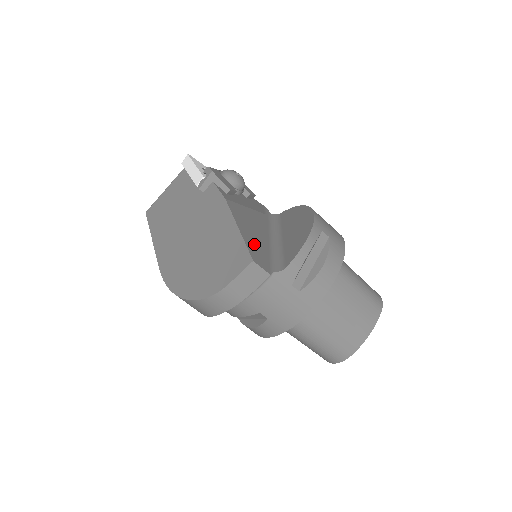
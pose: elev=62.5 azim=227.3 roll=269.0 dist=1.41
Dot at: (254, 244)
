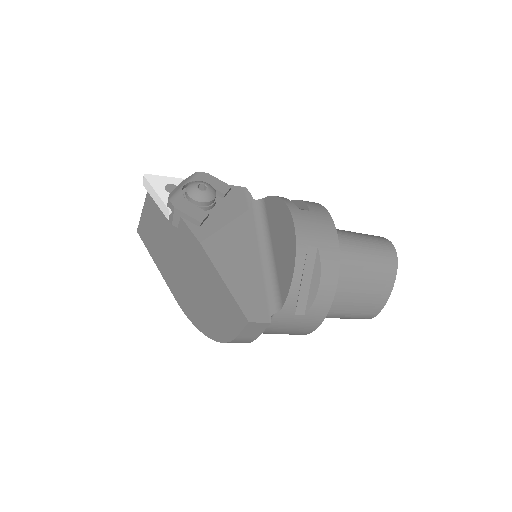
Dot at: (245, 289)
